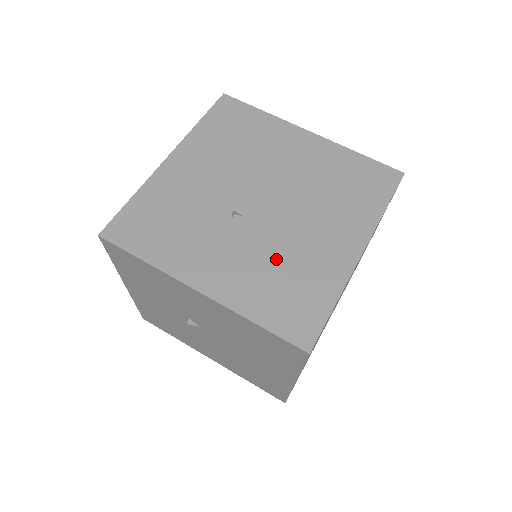
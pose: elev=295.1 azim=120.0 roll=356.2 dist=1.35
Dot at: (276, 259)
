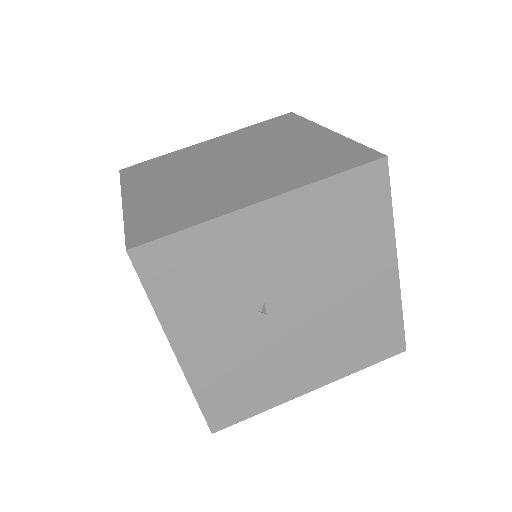
Dot at: (255, 363)
